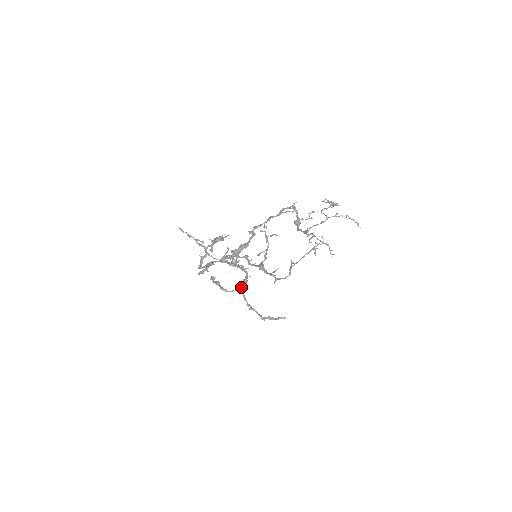
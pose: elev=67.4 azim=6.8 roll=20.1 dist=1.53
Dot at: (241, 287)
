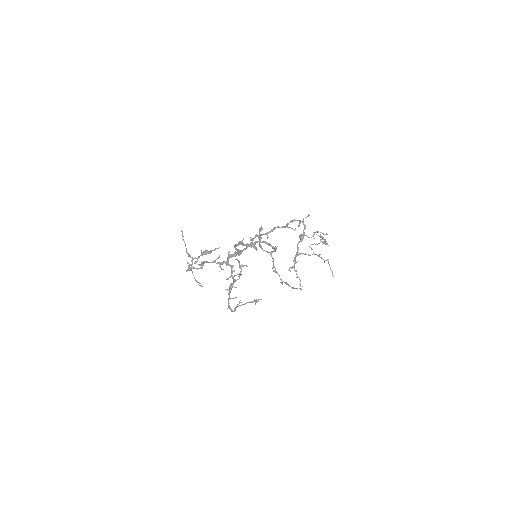
Dot at: (272, 251)
